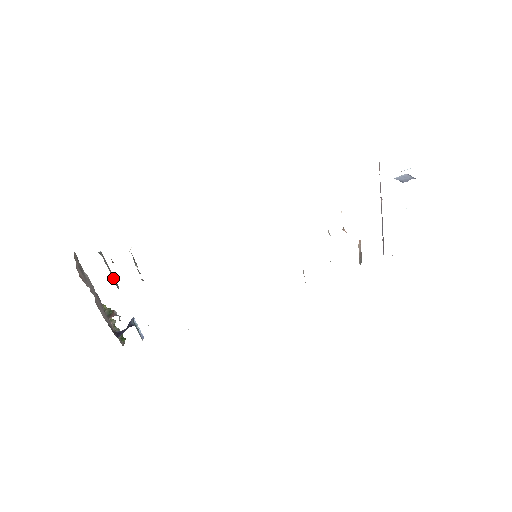
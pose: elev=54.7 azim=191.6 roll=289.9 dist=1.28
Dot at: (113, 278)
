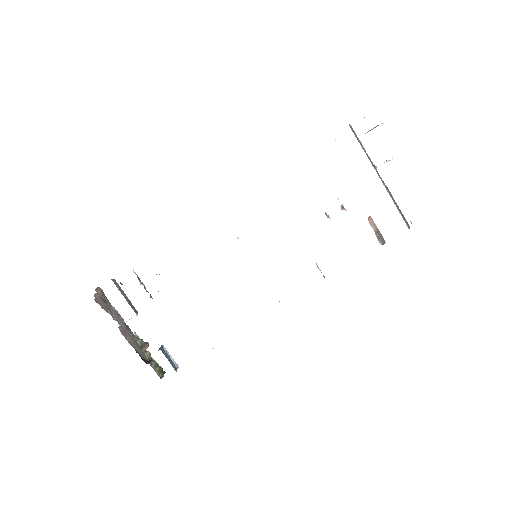
Dot at: (128, 302)
